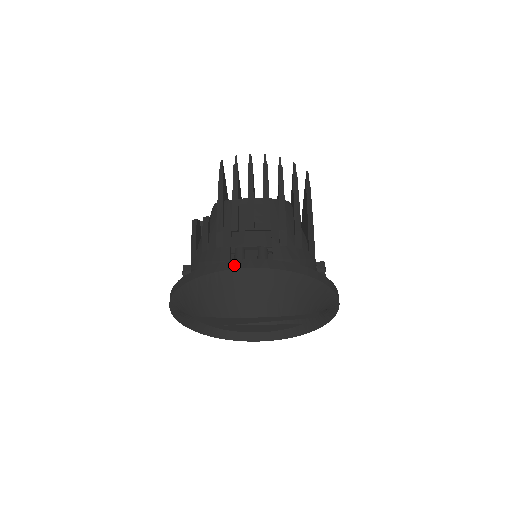
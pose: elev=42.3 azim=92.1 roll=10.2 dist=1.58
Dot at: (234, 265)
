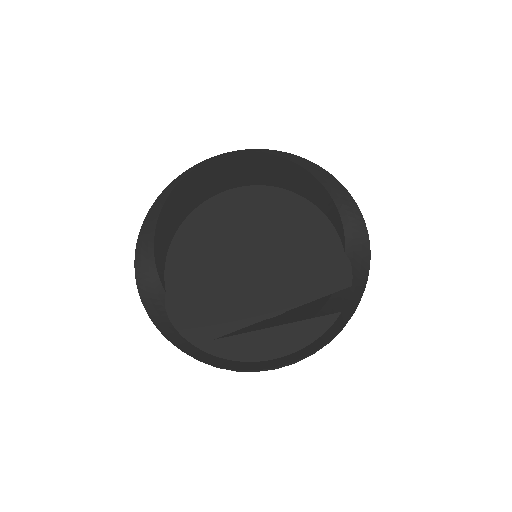
Dot at: occluded
